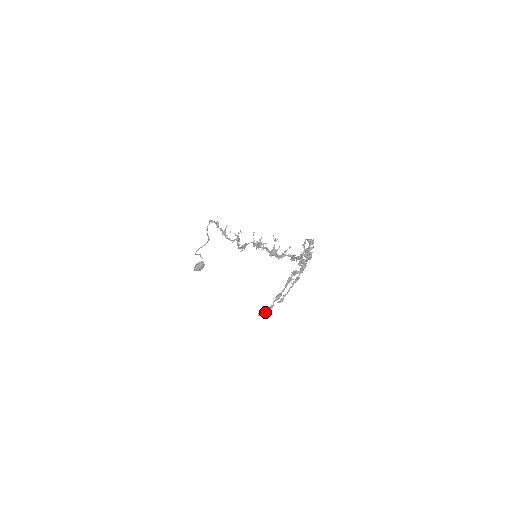
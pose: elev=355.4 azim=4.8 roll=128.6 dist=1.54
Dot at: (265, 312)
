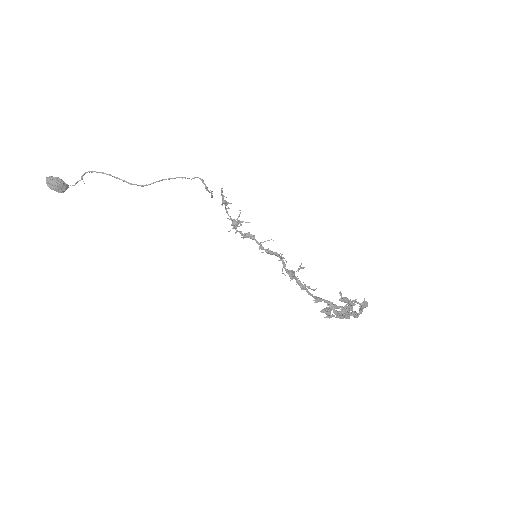
Dot at: (347, 299)
